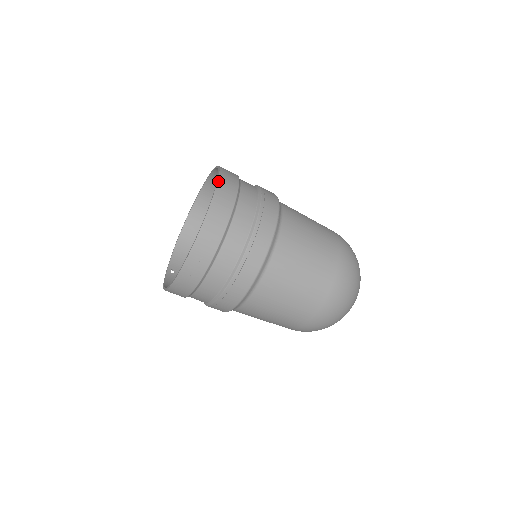
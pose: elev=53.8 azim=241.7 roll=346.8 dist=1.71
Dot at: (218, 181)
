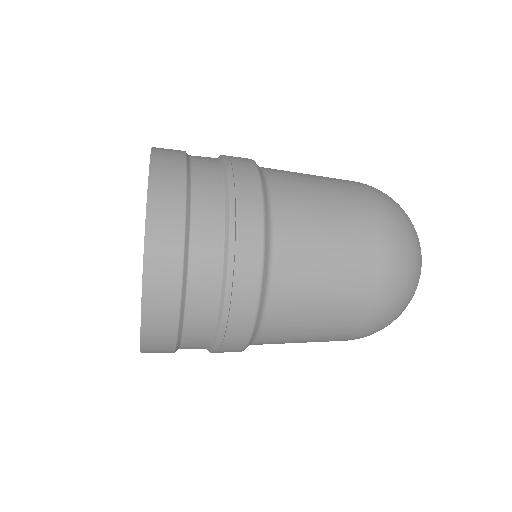
Dot at: (145, 239)
